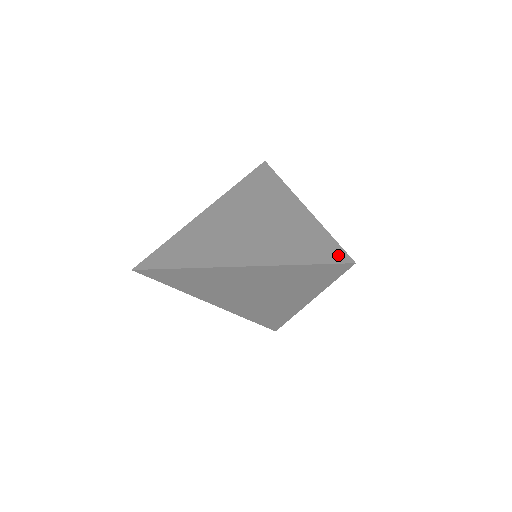
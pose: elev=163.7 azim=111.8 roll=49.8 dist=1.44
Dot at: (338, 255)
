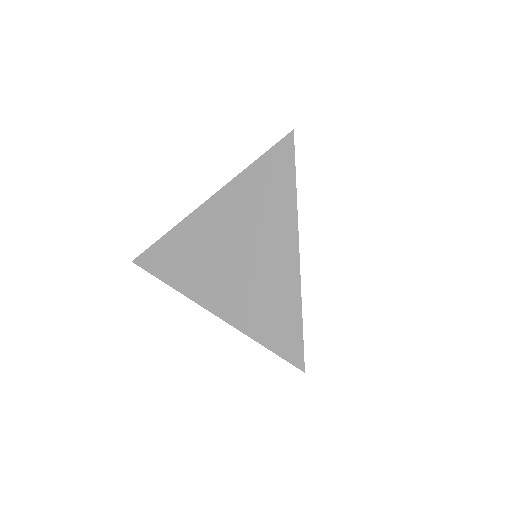
Dot at: occluded
